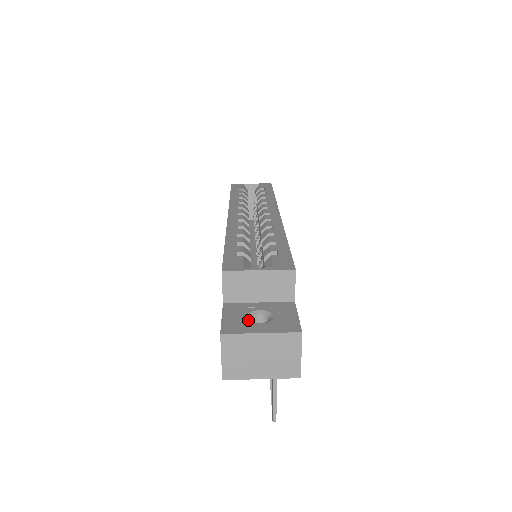
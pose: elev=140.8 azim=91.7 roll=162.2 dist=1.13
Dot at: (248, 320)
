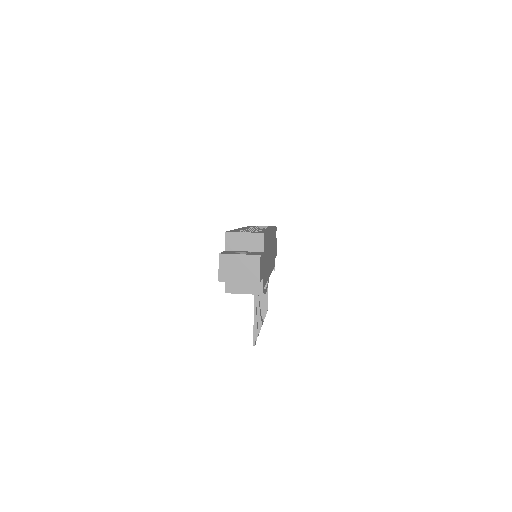
Dot at: occluded
